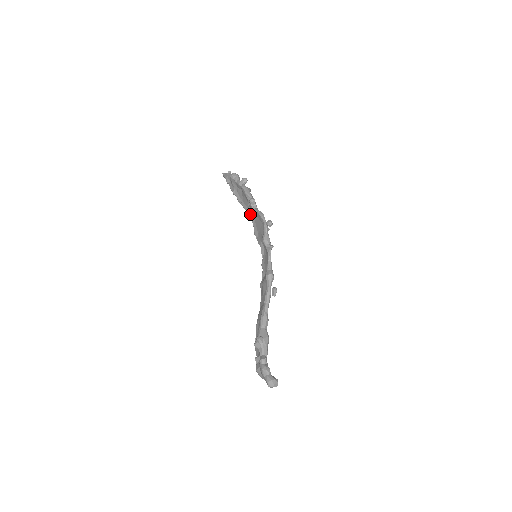
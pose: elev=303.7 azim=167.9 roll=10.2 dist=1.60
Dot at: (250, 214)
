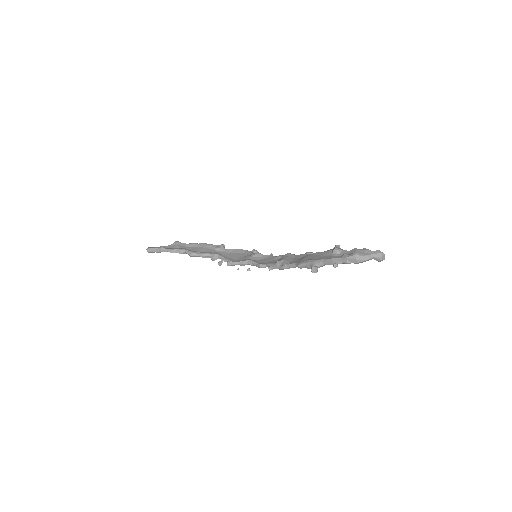
Dot at: (218, 253)
